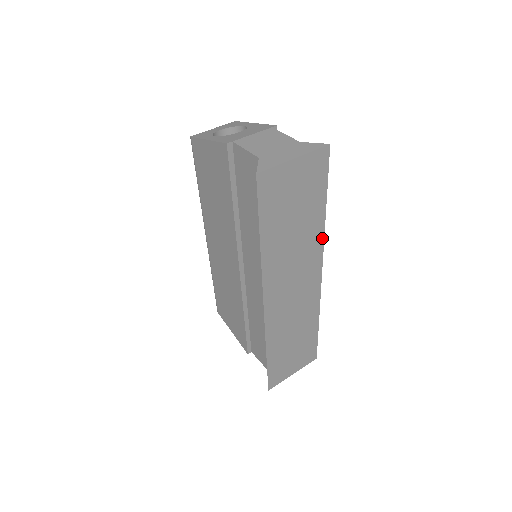
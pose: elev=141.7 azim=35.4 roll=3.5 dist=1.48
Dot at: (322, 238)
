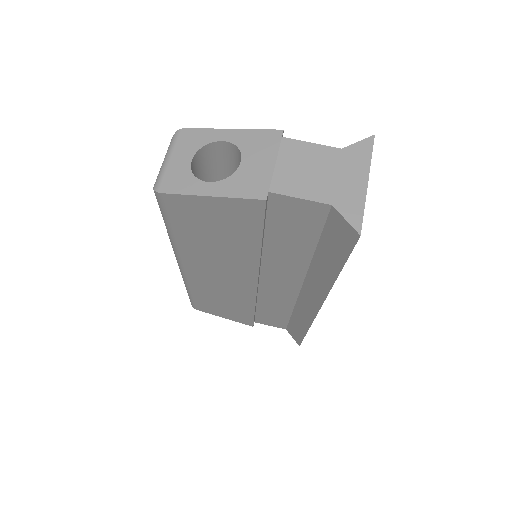
Dot at: occluded
